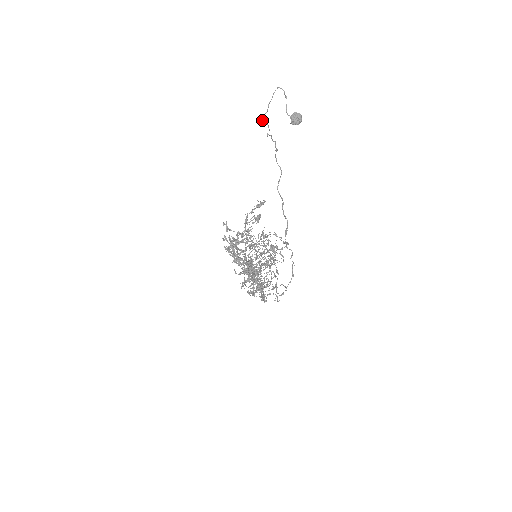
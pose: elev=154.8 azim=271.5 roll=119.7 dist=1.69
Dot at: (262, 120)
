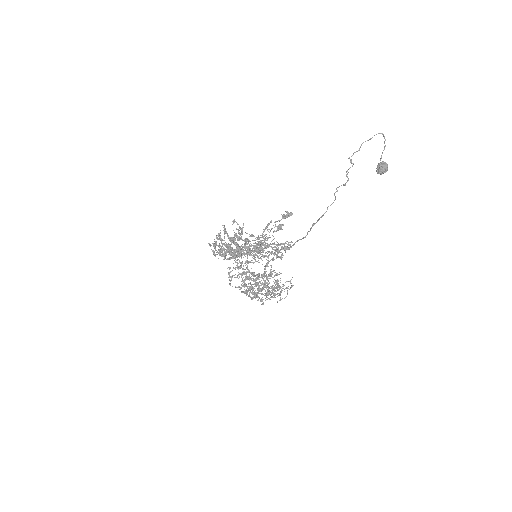
Dot at: occluded
